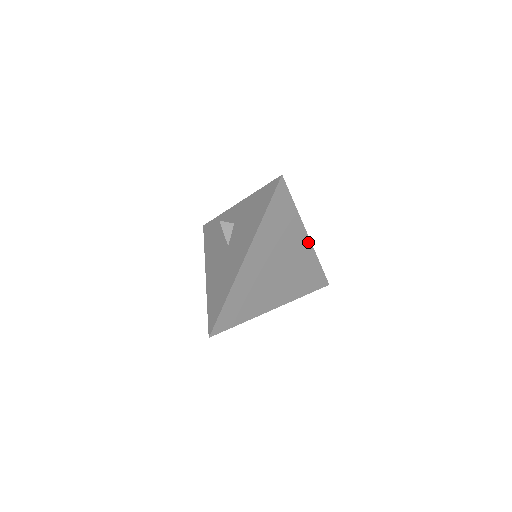
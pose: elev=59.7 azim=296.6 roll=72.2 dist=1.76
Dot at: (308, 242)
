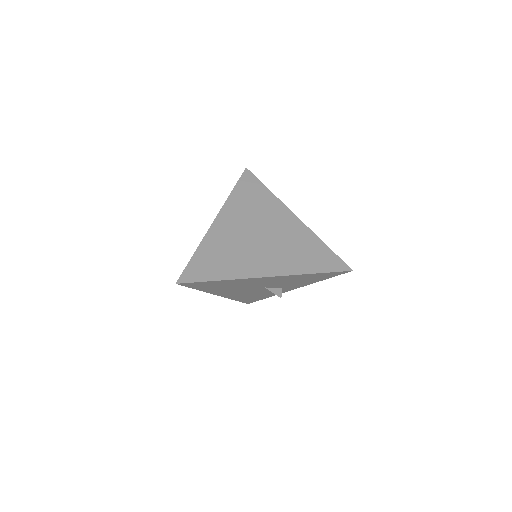
Dot at: (297, 220)
